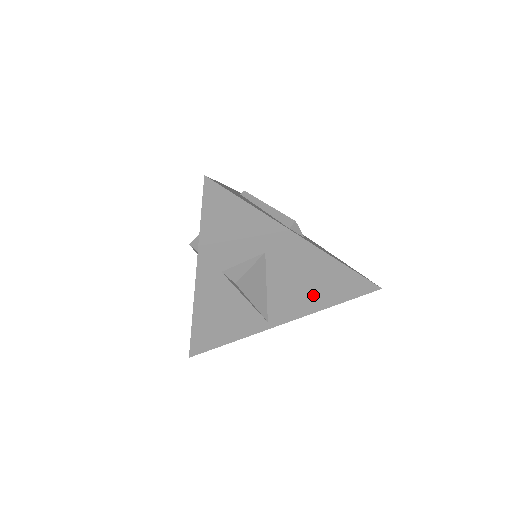
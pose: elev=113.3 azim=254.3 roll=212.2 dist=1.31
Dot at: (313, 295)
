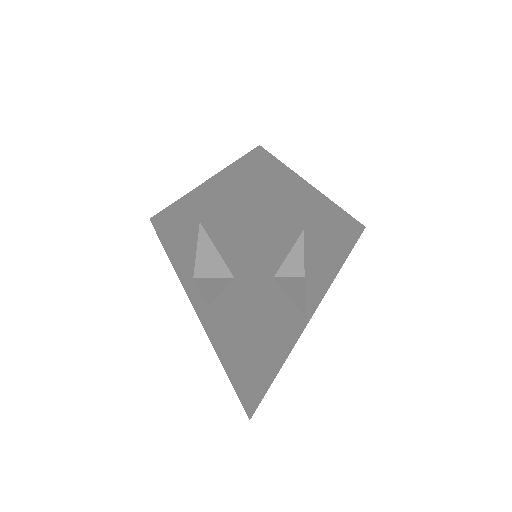
Dot at: (331, 262)
